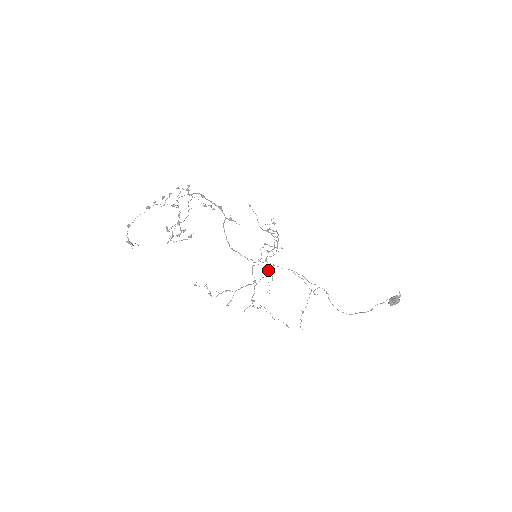
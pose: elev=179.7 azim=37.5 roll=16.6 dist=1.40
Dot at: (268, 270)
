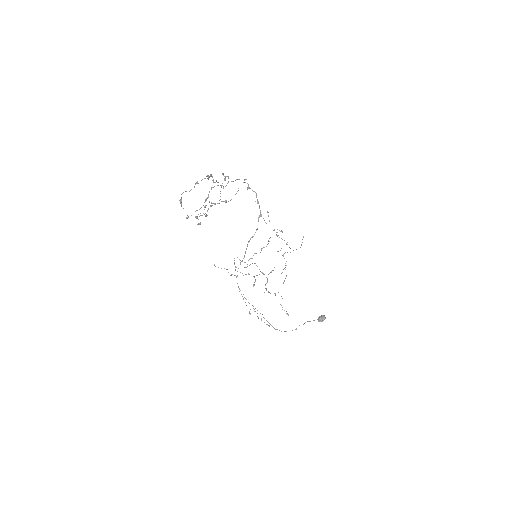
Dot at: (285, 263)
